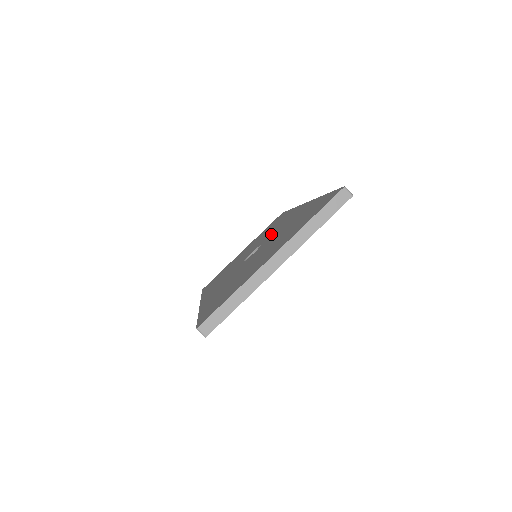
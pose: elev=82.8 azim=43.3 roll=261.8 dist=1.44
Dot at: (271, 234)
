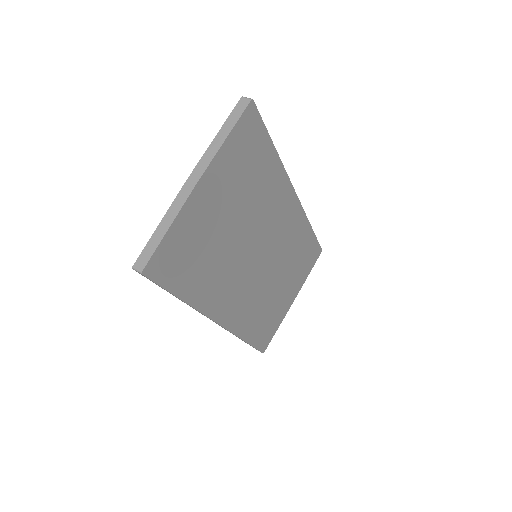
Dot at: occluded
